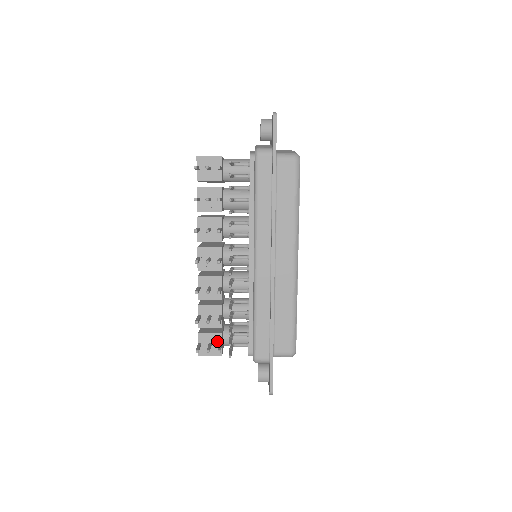
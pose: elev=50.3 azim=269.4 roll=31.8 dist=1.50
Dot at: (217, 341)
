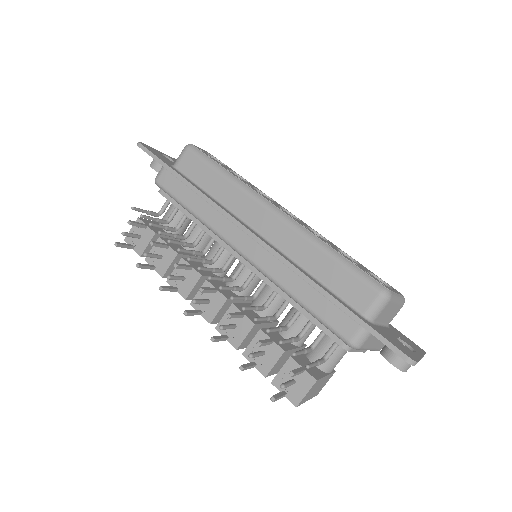
Dot at: occluded
